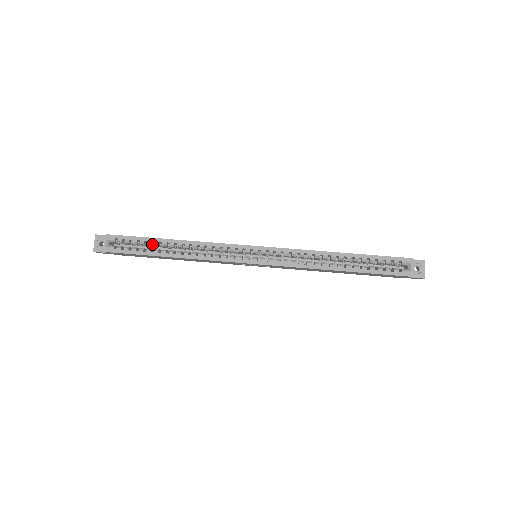
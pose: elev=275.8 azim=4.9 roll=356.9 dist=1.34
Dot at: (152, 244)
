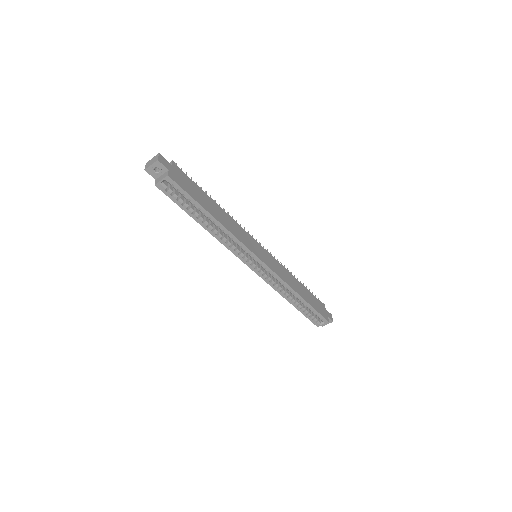
Dot at: (197, 207)
